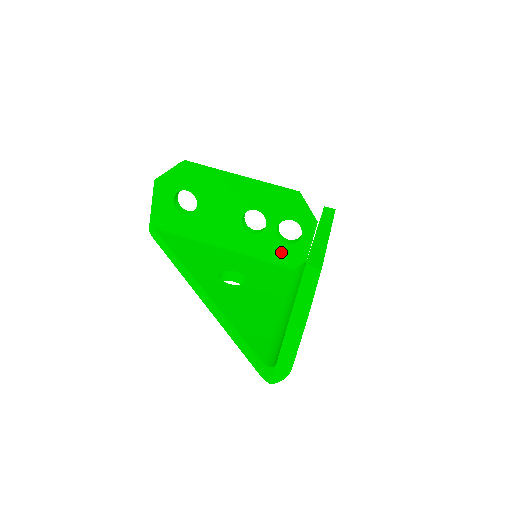
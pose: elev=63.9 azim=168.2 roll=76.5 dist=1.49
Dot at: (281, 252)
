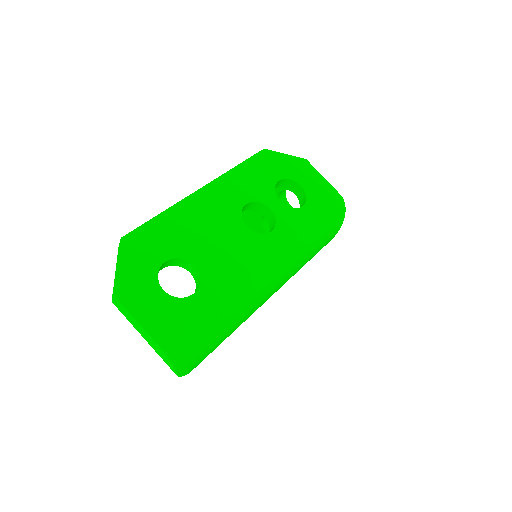
Dot at: occluded
